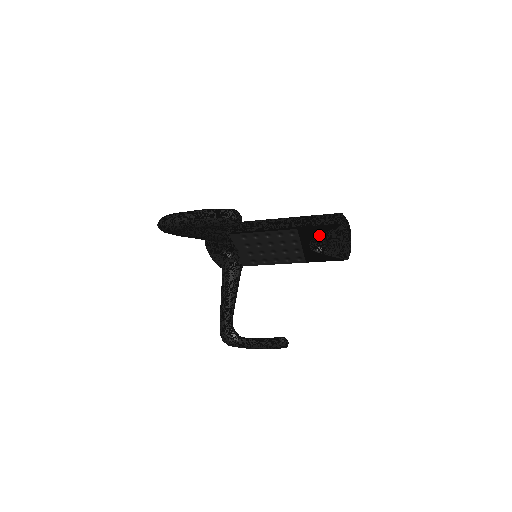
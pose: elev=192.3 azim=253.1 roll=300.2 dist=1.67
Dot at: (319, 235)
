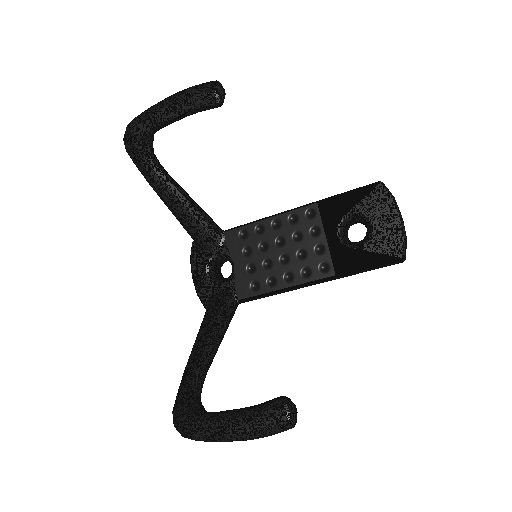
Dot at: (350, 209)
